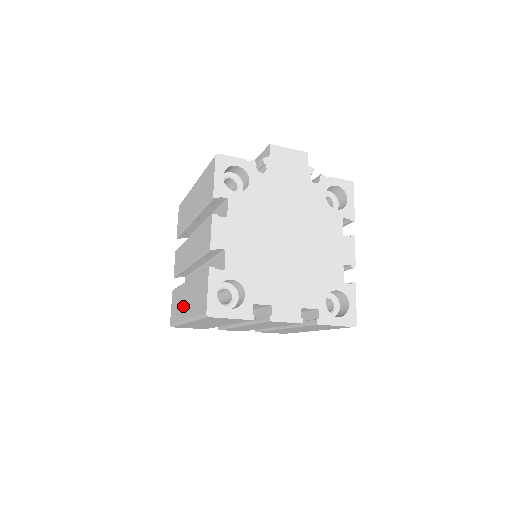
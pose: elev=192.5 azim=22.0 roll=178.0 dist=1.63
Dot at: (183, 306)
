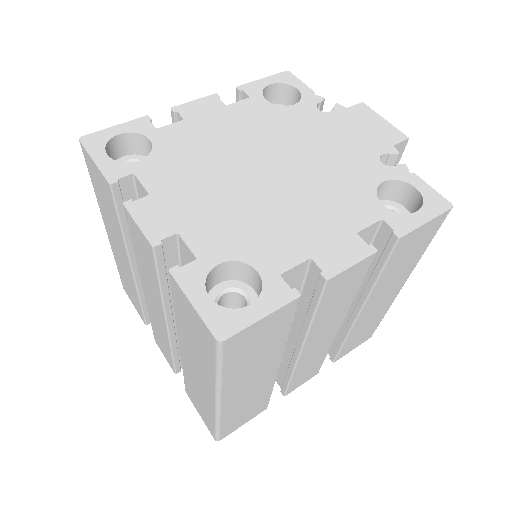
Dot at: occluded
